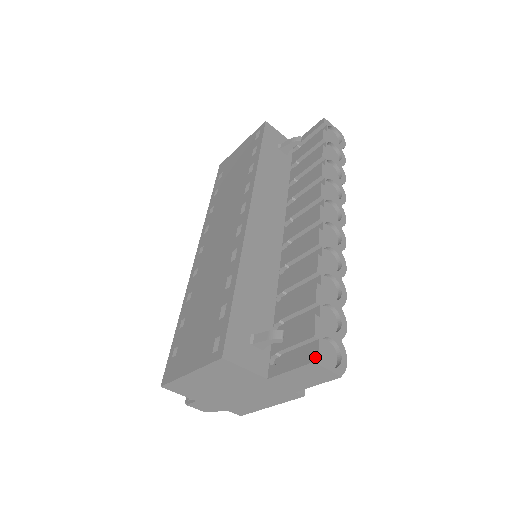
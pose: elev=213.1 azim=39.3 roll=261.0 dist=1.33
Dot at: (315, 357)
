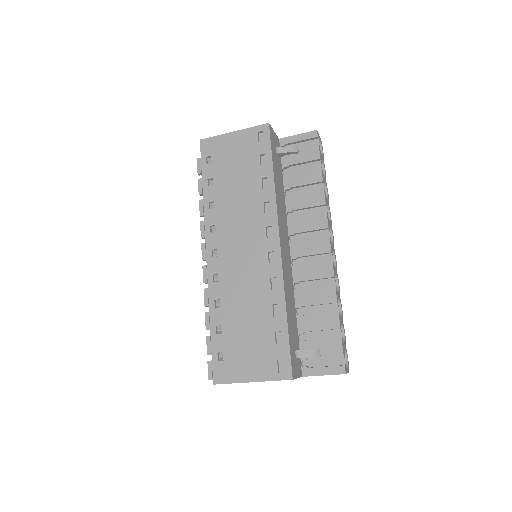
Dot at: (345, 370)
